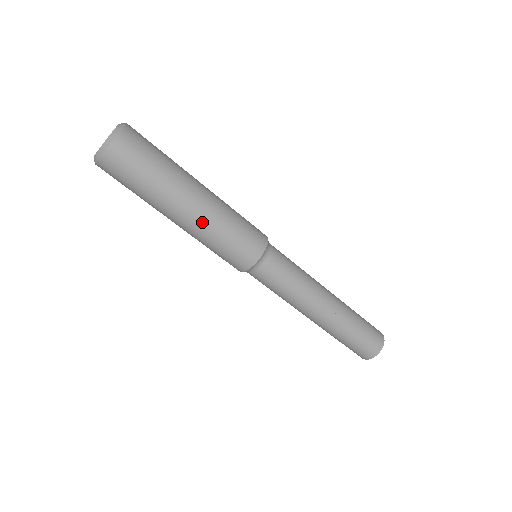
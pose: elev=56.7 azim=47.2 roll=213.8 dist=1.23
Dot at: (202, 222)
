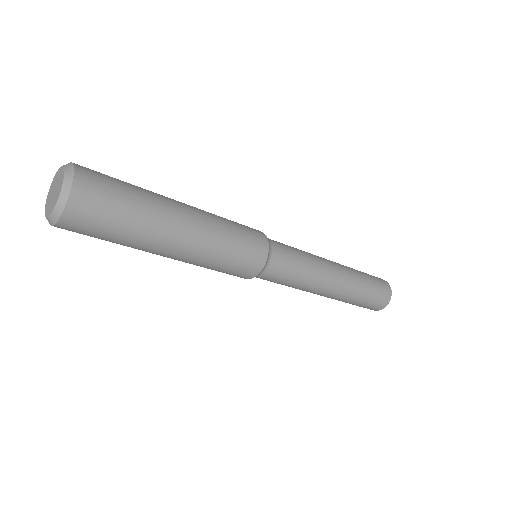
Dot at: occluded
